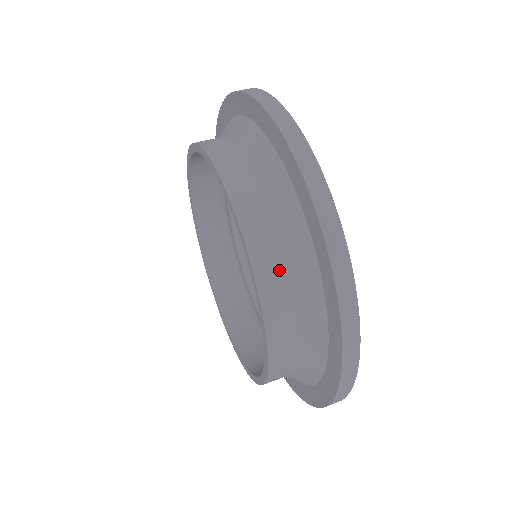
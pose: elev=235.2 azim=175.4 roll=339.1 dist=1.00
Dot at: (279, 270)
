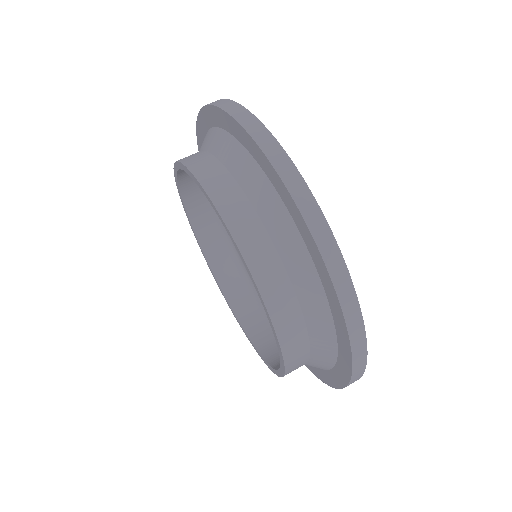
Dot at: (303, 356)
